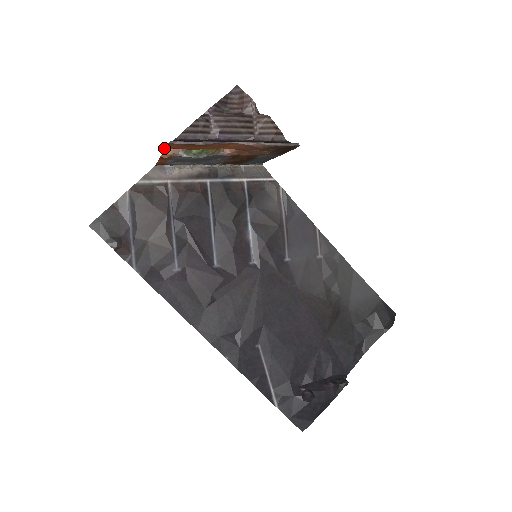
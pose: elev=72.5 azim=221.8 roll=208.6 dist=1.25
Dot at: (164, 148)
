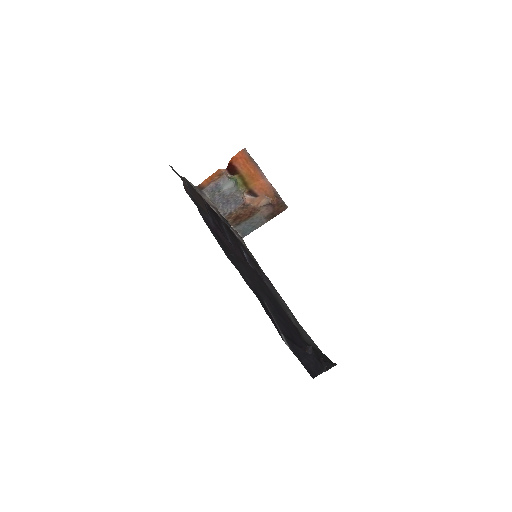
Dot at: (237, 153)
